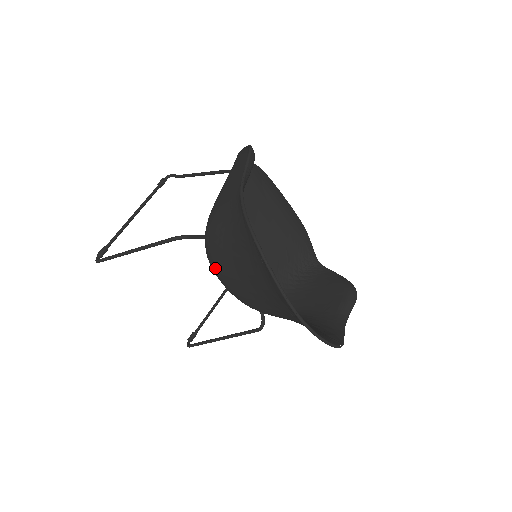
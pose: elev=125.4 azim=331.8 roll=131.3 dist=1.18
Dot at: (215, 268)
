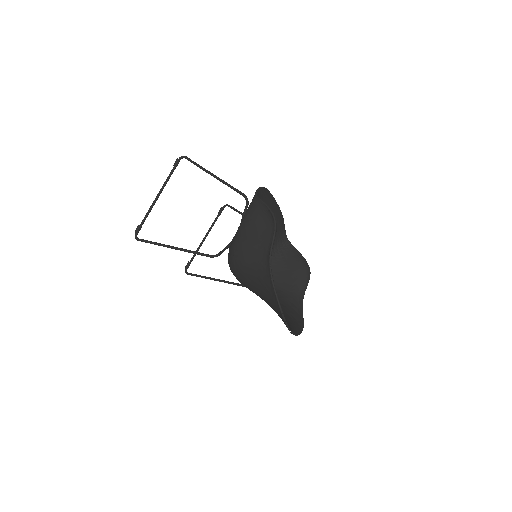
Dot at: (235, 274)
